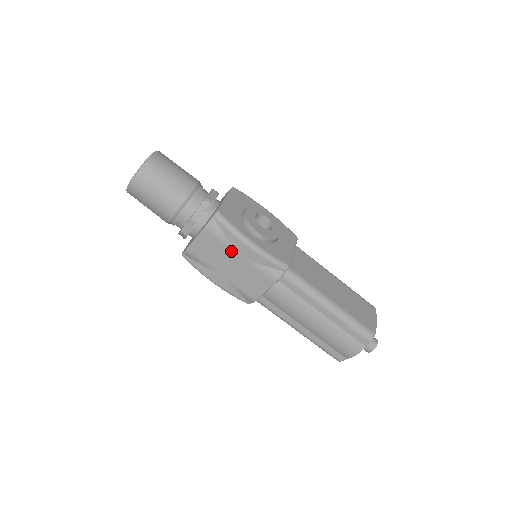
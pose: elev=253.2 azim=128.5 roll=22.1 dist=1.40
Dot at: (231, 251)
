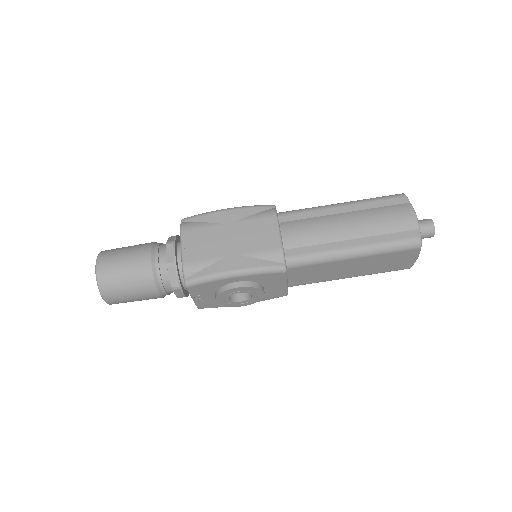
Dot at: (218, 227)
